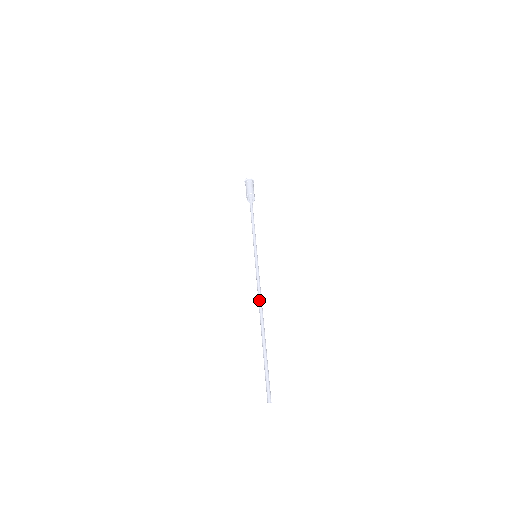
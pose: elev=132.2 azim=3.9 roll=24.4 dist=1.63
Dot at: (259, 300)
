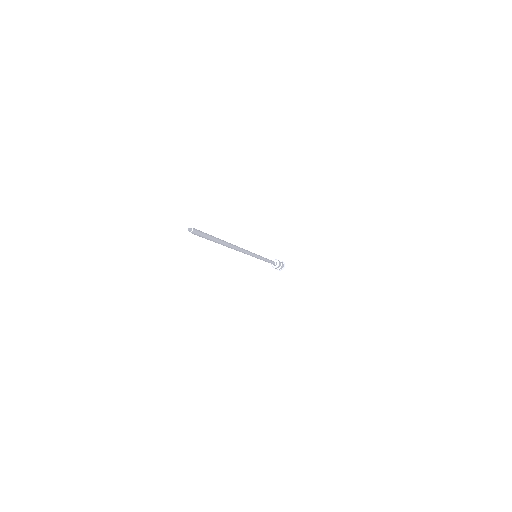
Dot at: occluded
